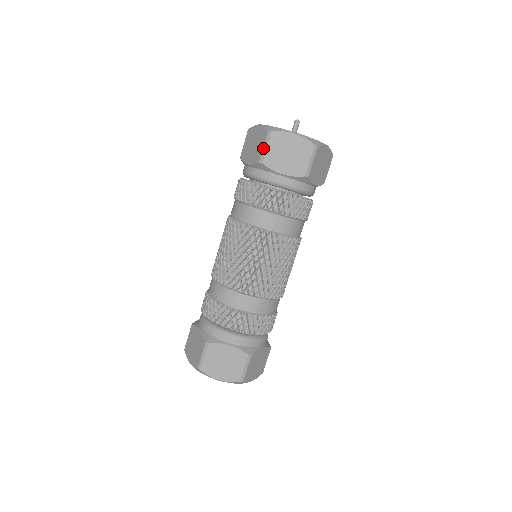
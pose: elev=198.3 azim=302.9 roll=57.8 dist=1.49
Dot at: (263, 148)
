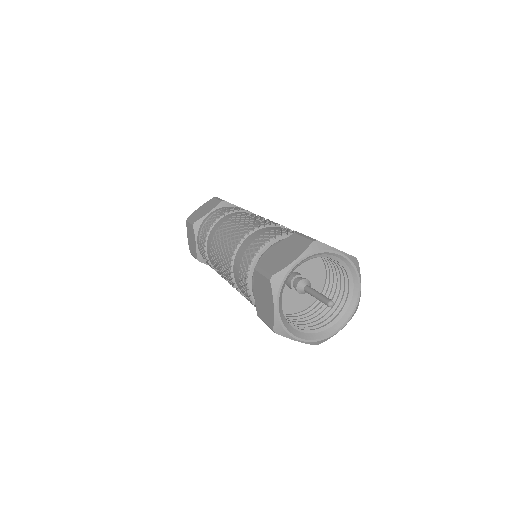
Dot at: (264, 322)
